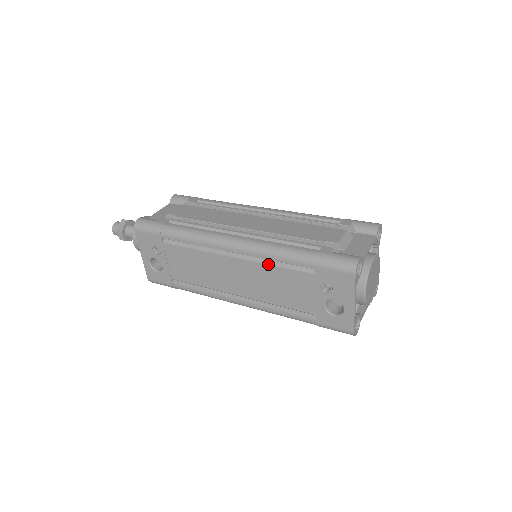
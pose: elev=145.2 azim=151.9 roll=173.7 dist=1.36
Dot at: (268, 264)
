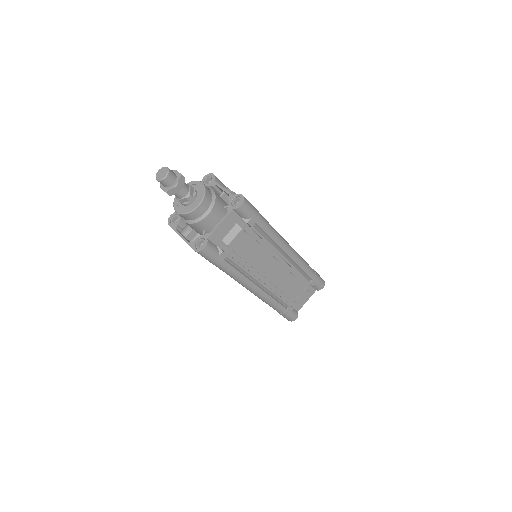
Dot at: occluded
